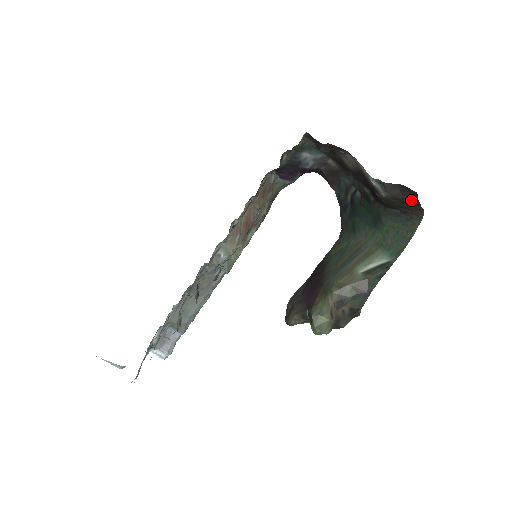
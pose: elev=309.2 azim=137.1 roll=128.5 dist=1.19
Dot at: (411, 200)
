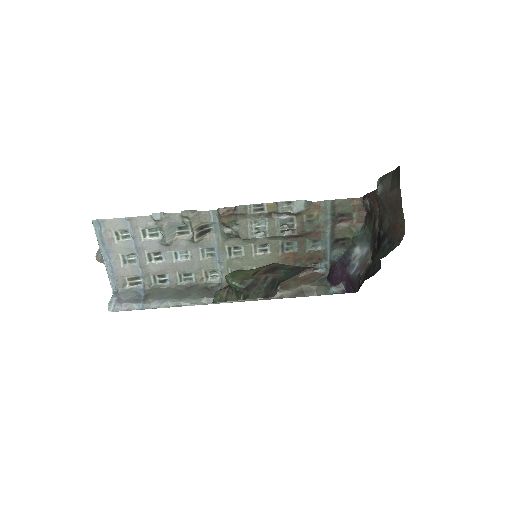
Dot at: (396, 195)
